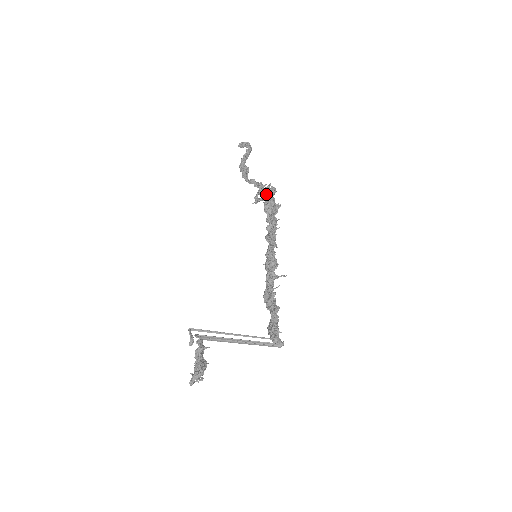
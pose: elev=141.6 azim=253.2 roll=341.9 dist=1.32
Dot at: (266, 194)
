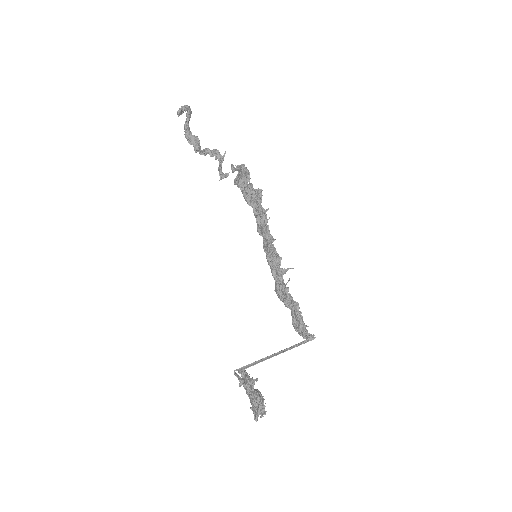
Dot at: (245, 186)
